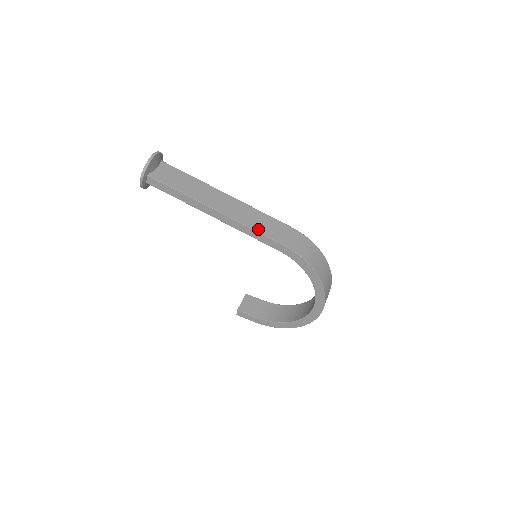
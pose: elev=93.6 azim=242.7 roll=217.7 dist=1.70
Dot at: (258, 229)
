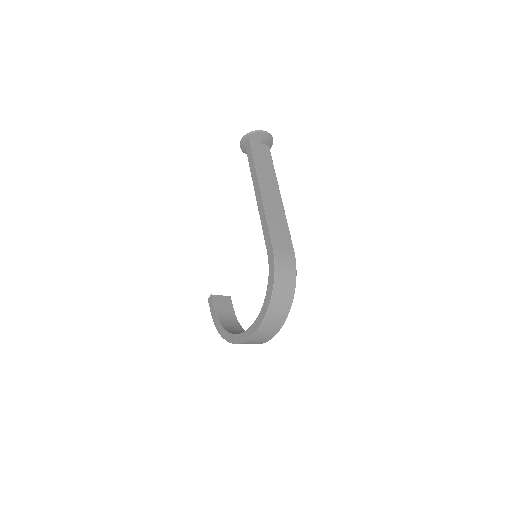
Dot at: (270, 224)
